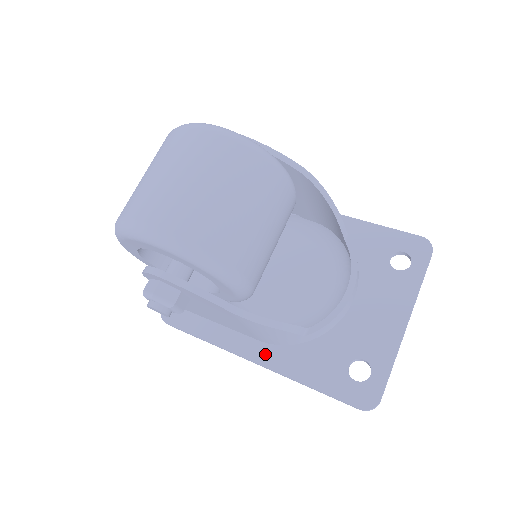
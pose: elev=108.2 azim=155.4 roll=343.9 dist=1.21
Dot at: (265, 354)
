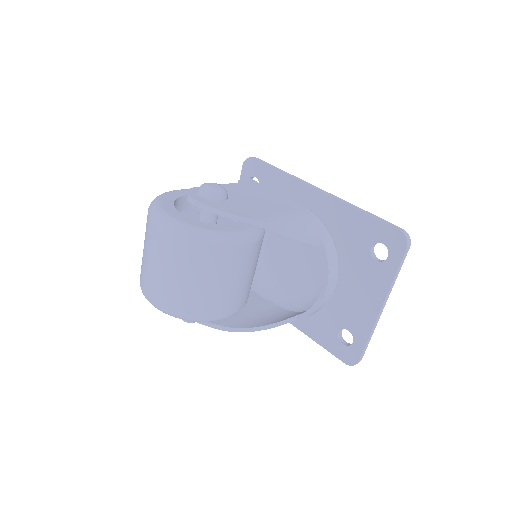
Dot at: occluded
